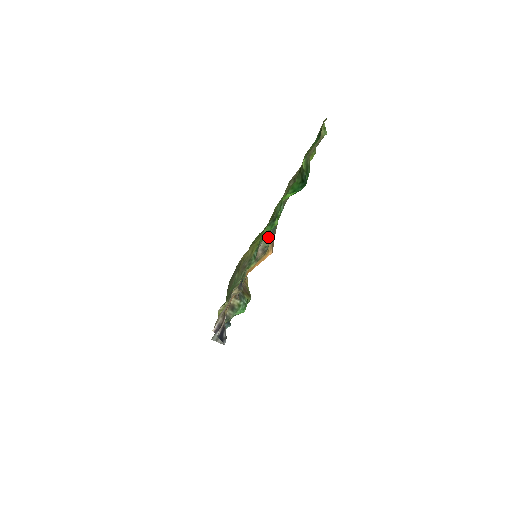
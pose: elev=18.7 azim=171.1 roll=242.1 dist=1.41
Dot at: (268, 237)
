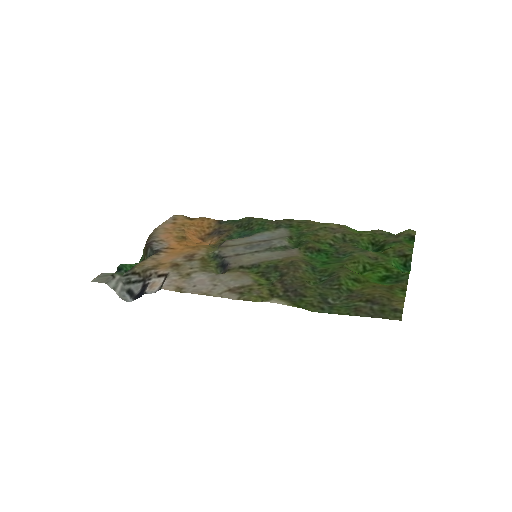
Dot at: occluded
